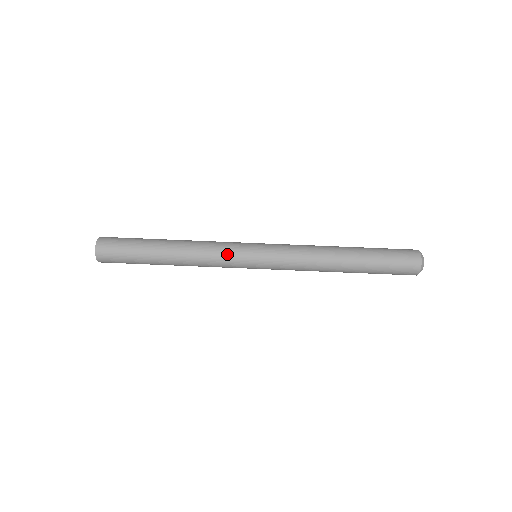
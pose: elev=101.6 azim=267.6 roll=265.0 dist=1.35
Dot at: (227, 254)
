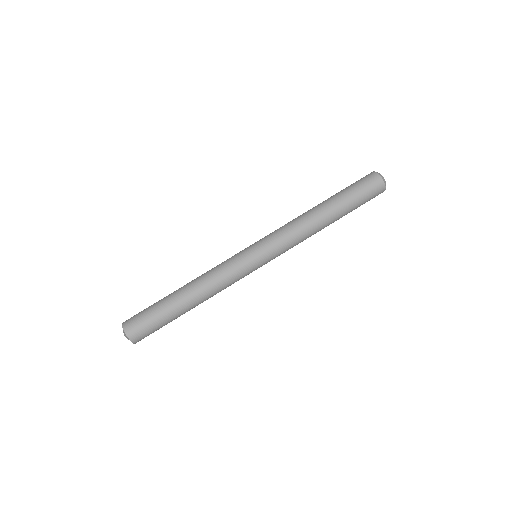
Dot at: (229, 262)
